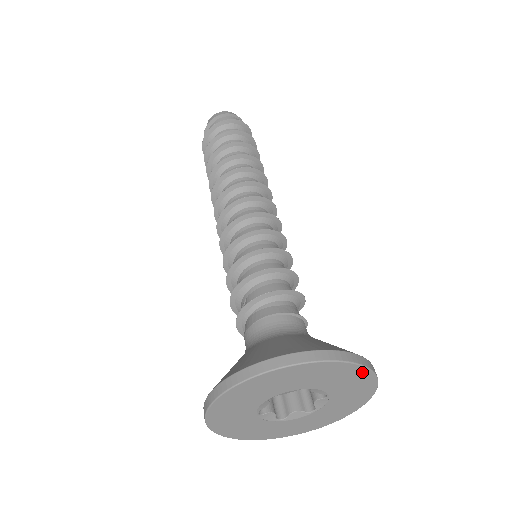
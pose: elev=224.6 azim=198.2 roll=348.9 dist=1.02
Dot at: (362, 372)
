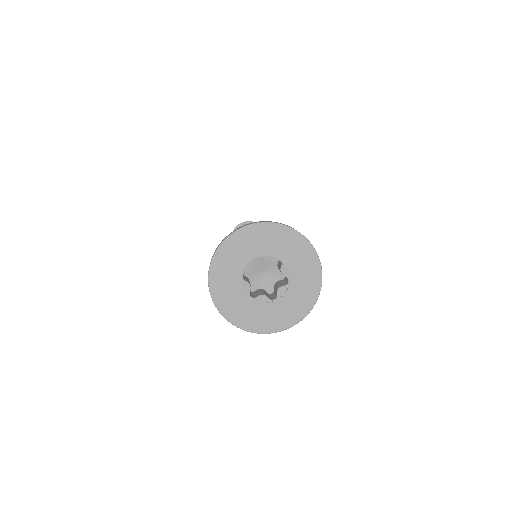
Dot at: (276, 228)
